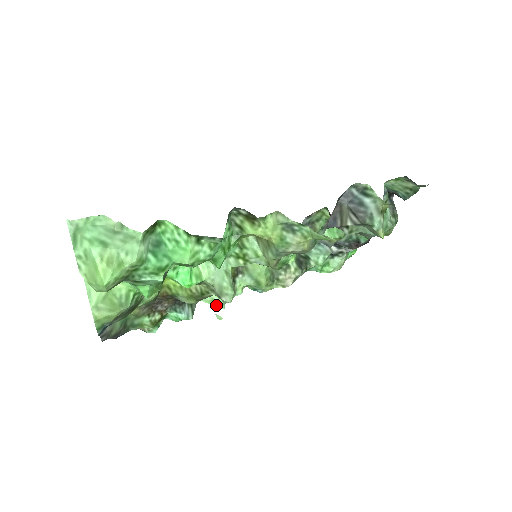
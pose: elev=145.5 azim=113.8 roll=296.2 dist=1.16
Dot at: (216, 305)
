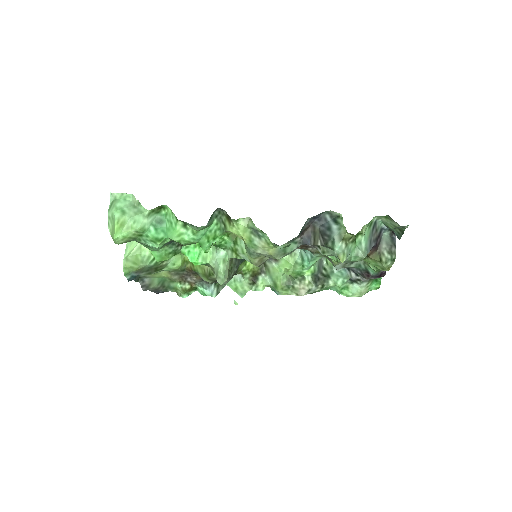
Dot at: (238, 293)
